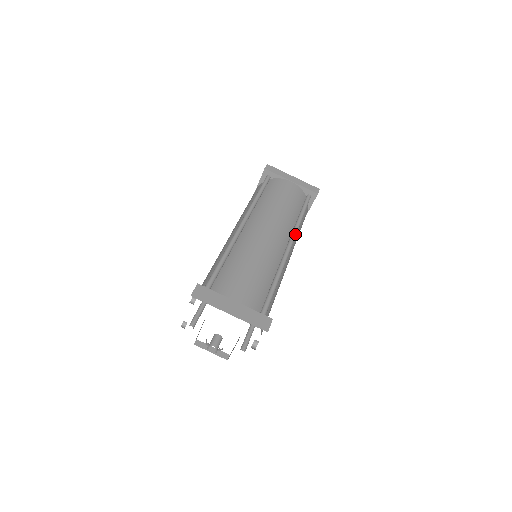
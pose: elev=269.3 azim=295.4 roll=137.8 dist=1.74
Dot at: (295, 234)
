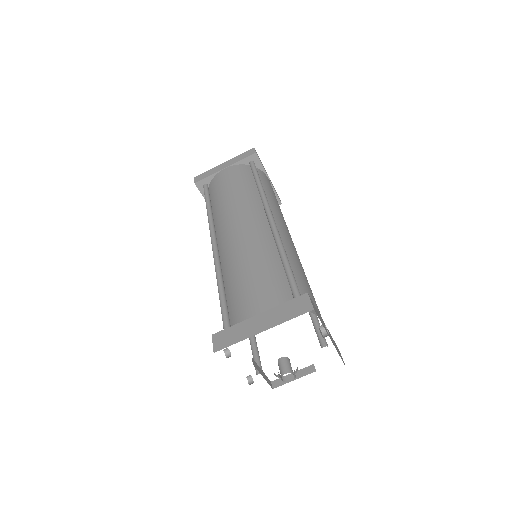
Dot at: (266, 203)
